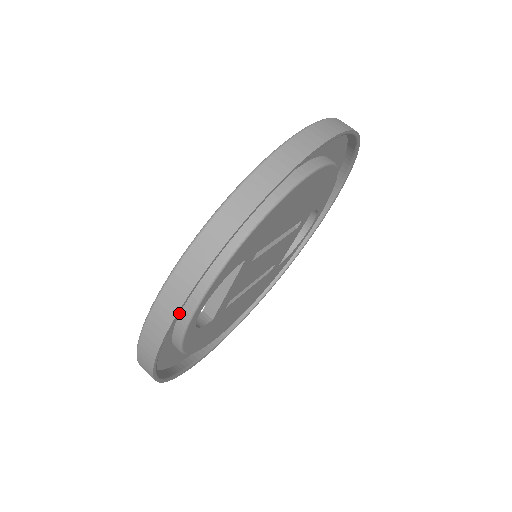
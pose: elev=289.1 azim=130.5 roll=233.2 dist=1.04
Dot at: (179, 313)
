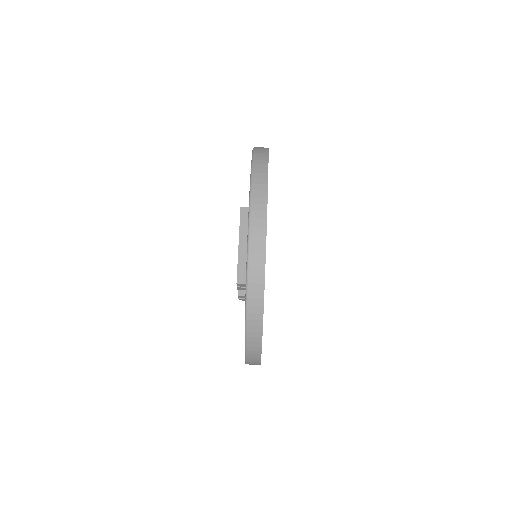
Dot at: occluded
